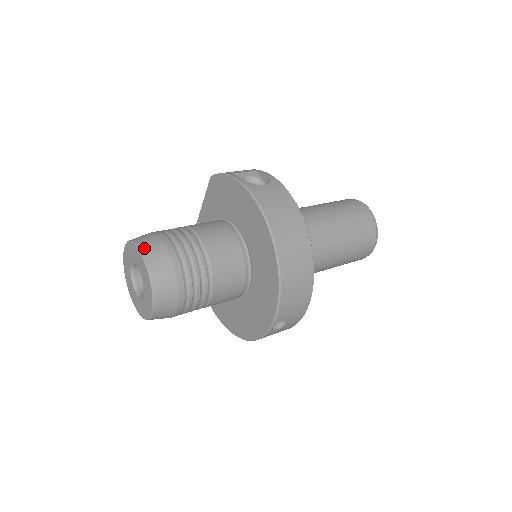
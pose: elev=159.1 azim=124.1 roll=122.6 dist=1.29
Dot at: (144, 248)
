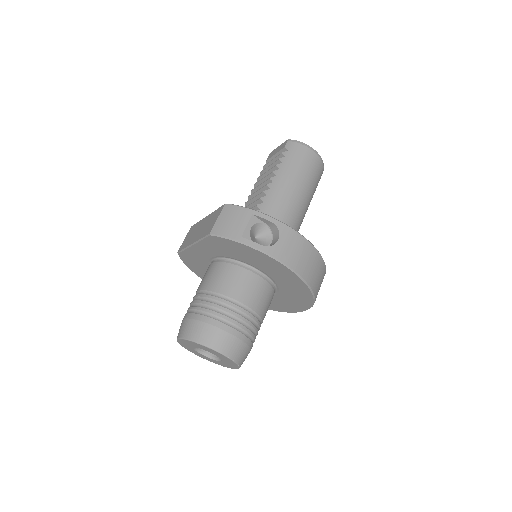
Dot at: (219, 348)
